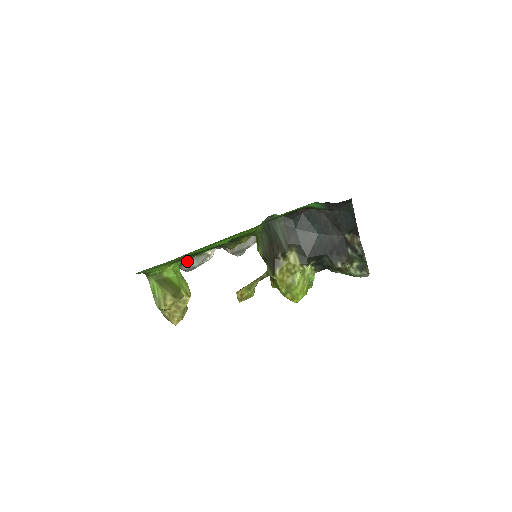
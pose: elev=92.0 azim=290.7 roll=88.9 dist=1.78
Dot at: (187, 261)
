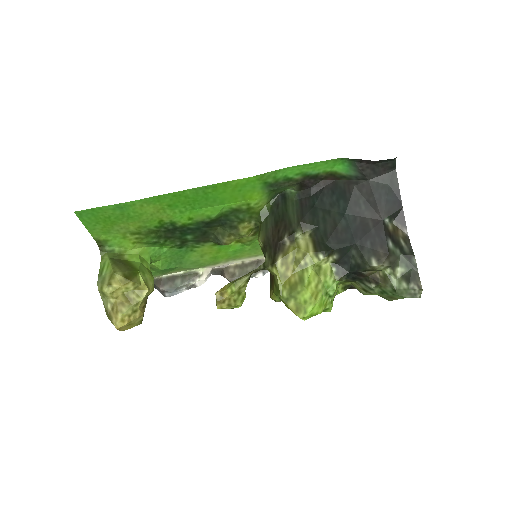
Dot at: (165, 264)
